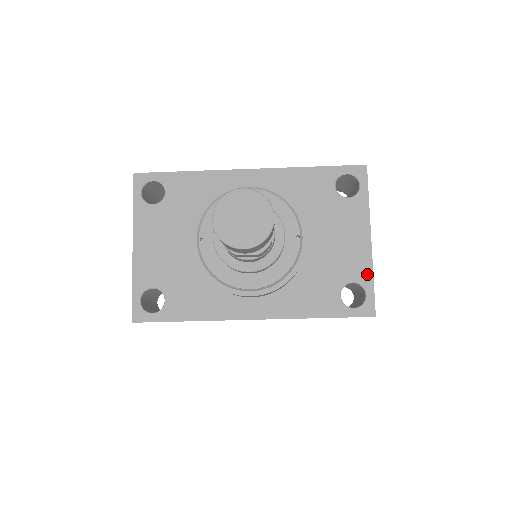
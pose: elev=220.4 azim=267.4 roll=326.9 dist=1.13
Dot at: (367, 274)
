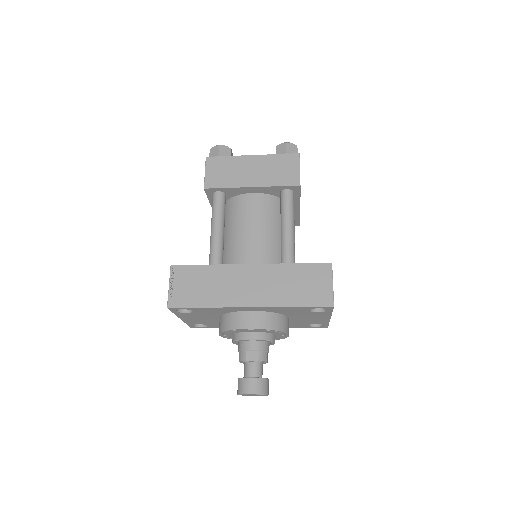
Dot at: (325, 323)
